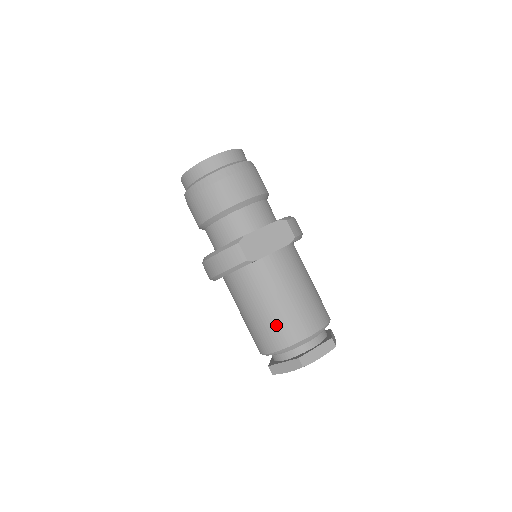
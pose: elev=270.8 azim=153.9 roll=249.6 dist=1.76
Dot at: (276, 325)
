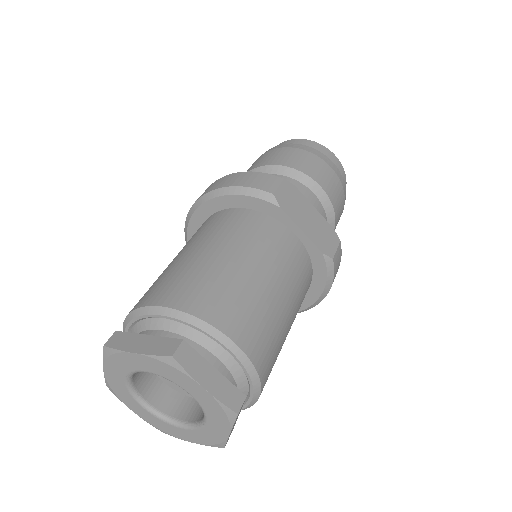
Dot at: (211, 280)
